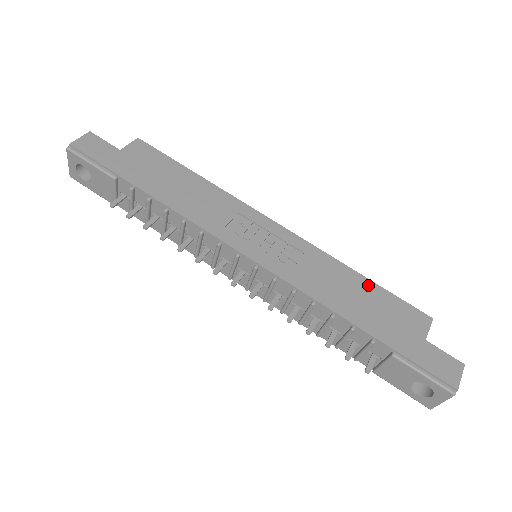
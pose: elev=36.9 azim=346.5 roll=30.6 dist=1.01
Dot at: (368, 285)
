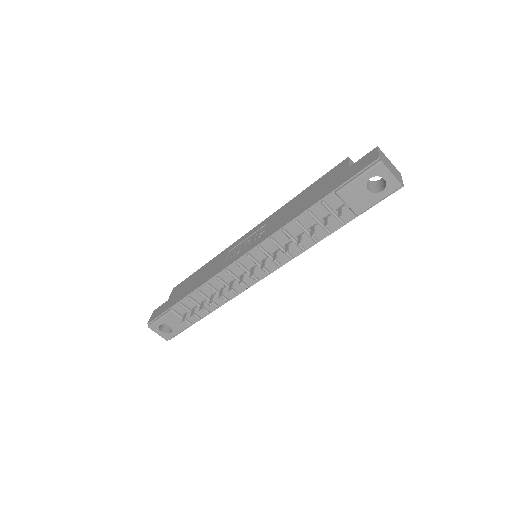
Dot at: (305, 192)
